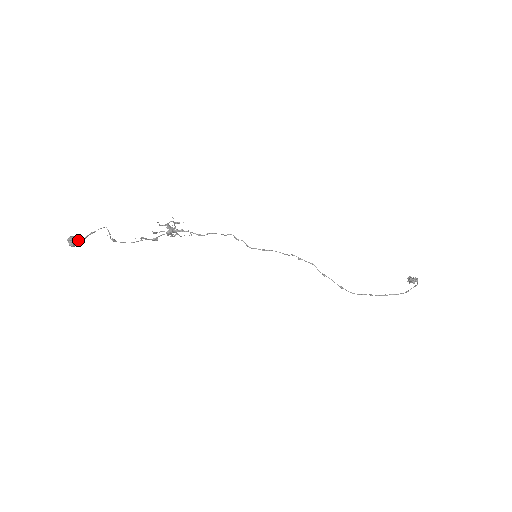
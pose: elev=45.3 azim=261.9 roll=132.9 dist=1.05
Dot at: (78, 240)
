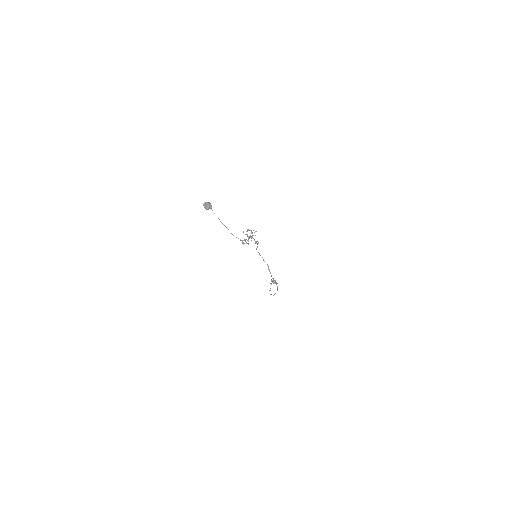
Dot at: occluded
